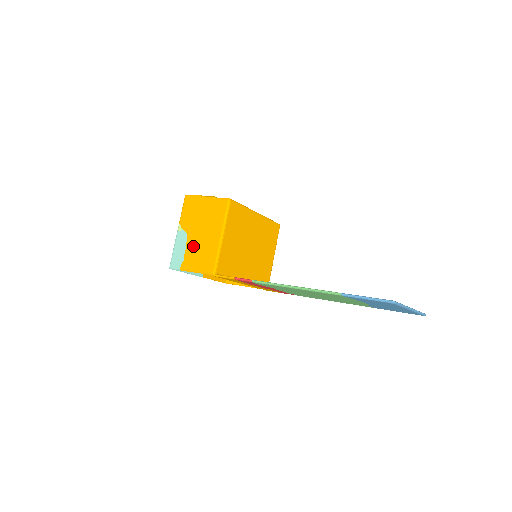
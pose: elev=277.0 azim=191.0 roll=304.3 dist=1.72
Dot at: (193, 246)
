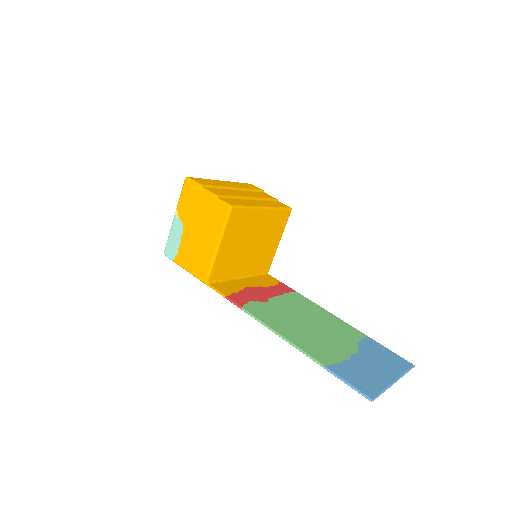
Dot at: (188, 243)
